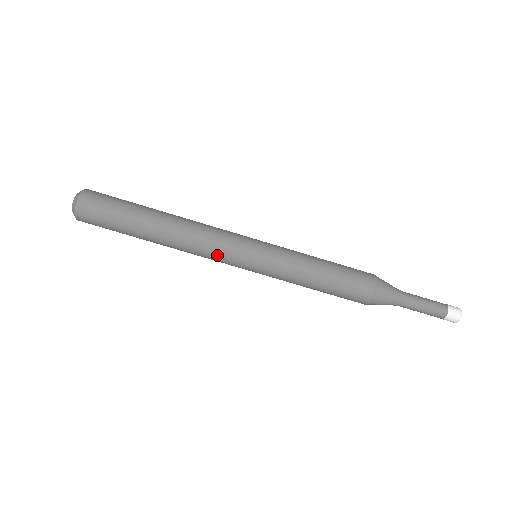
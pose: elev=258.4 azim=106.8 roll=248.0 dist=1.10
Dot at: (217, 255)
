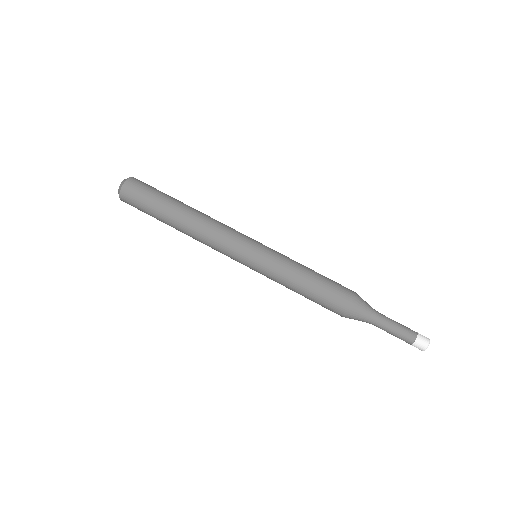
Dot at: (223, 247)
